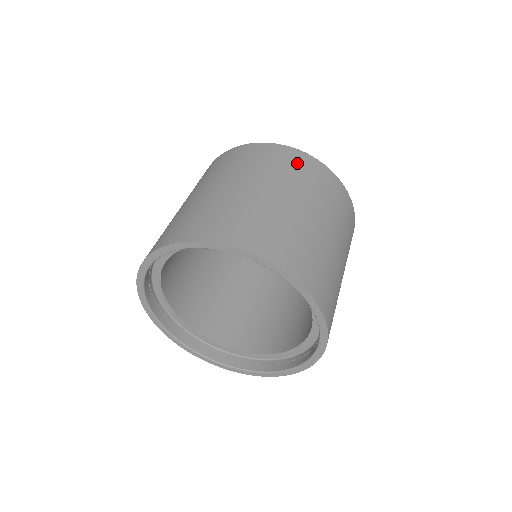
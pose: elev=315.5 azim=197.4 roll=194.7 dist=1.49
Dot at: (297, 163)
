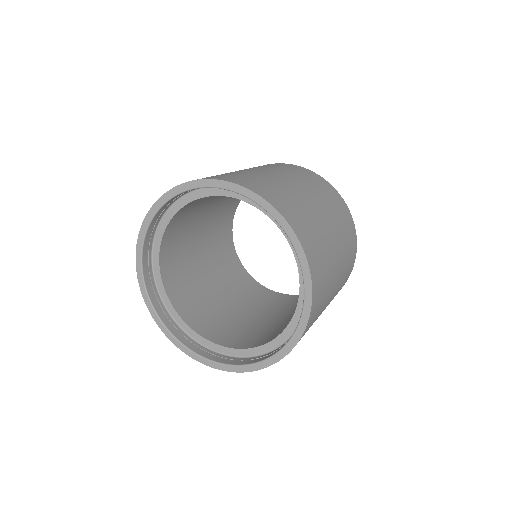
Dot at: (342, 210)
